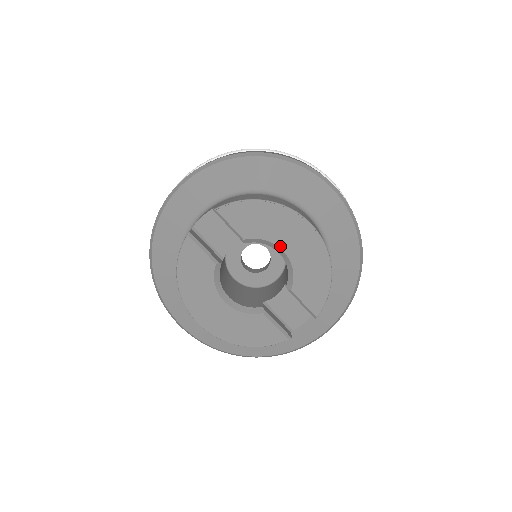
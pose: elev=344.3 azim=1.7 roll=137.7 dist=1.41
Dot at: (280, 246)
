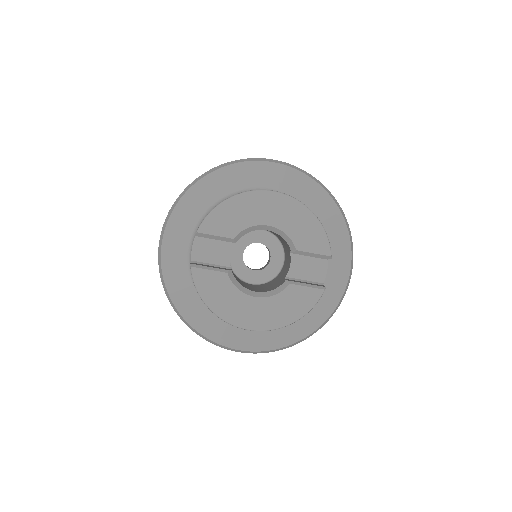
Dot at: (263, 223)
